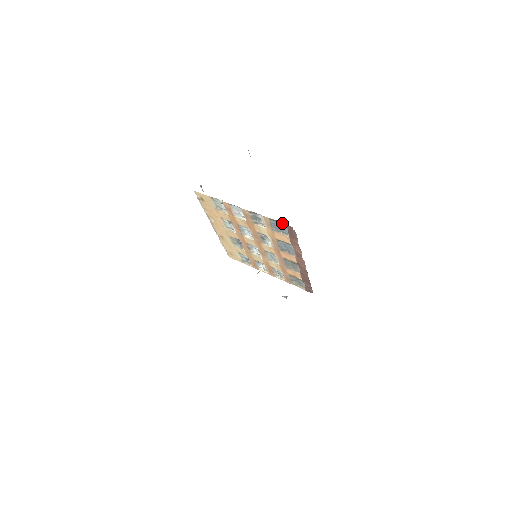
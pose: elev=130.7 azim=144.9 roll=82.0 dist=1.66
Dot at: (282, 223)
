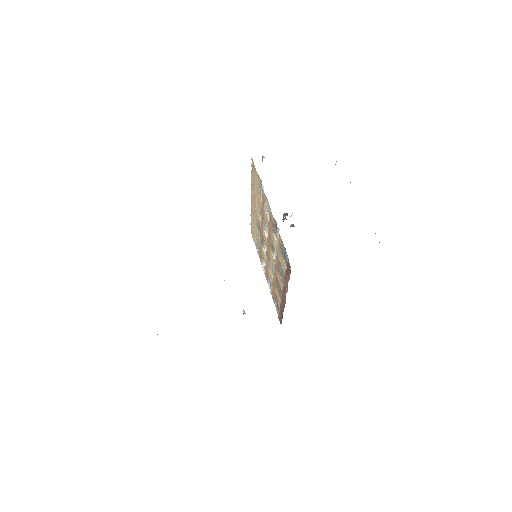
Dot at: occluded
